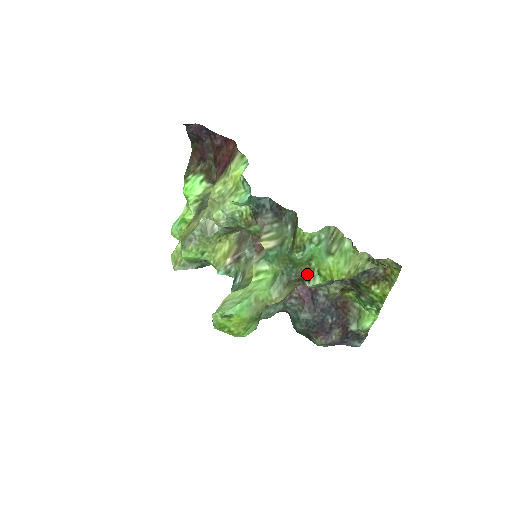
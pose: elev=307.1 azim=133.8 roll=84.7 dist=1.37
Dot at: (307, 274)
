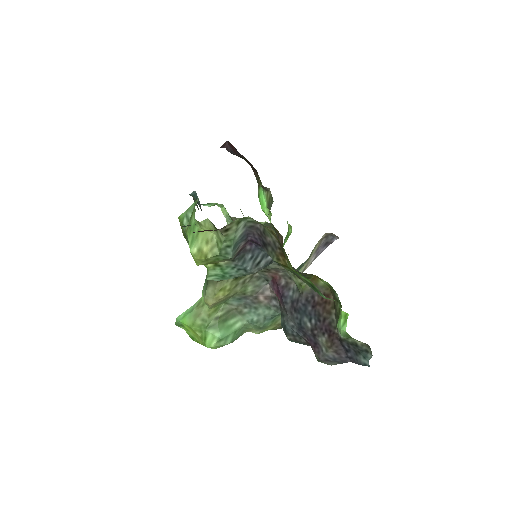
Dot at: occluded
